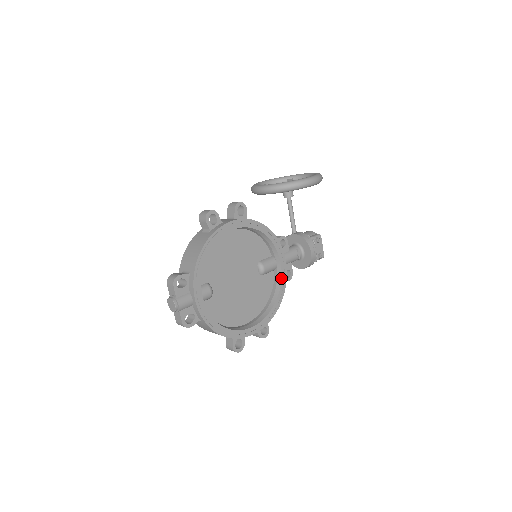
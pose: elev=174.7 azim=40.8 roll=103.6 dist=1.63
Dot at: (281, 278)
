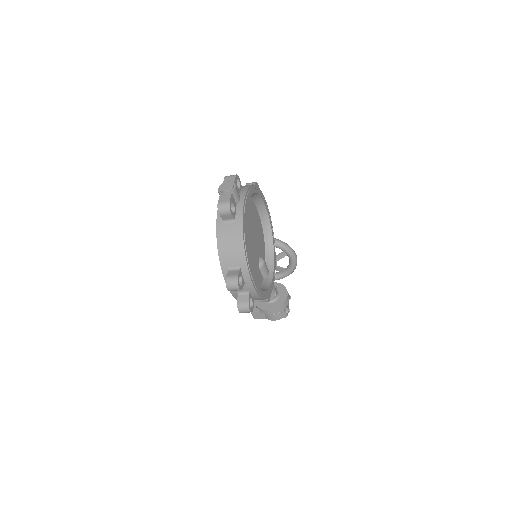
Dot at: (271, 283)
